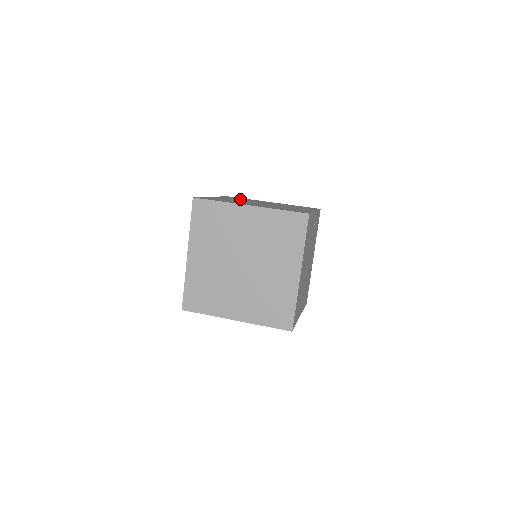
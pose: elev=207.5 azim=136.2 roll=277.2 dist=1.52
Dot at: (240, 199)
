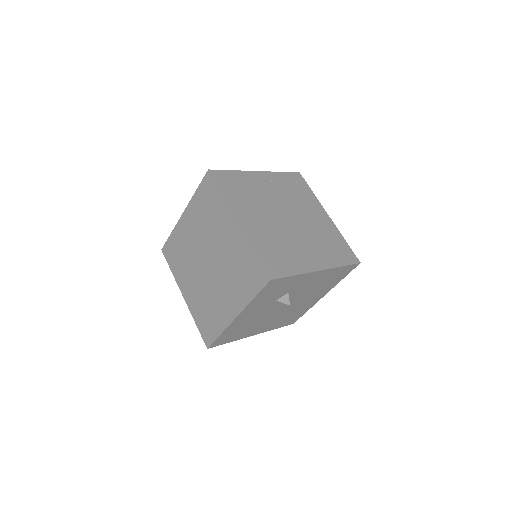
Dot at: occluded
